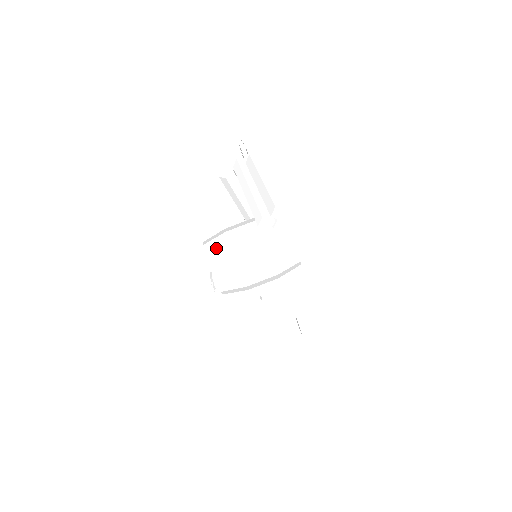
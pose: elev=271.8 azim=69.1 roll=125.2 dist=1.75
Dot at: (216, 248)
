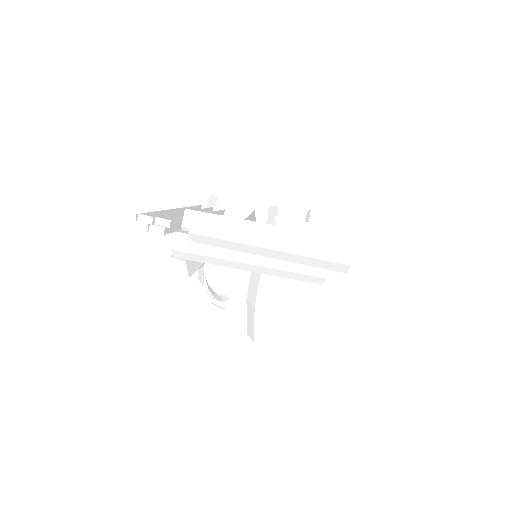
Dot at: (294, 340)
